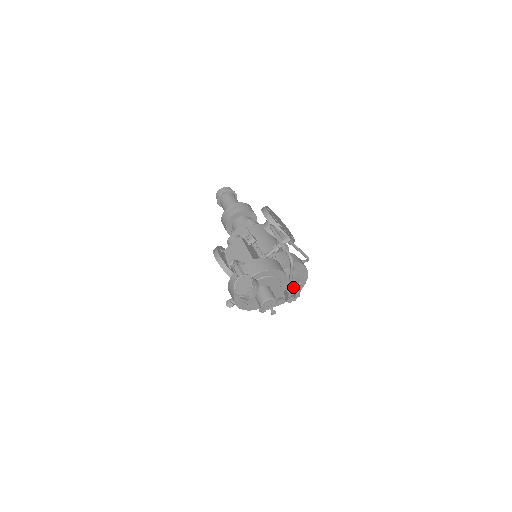
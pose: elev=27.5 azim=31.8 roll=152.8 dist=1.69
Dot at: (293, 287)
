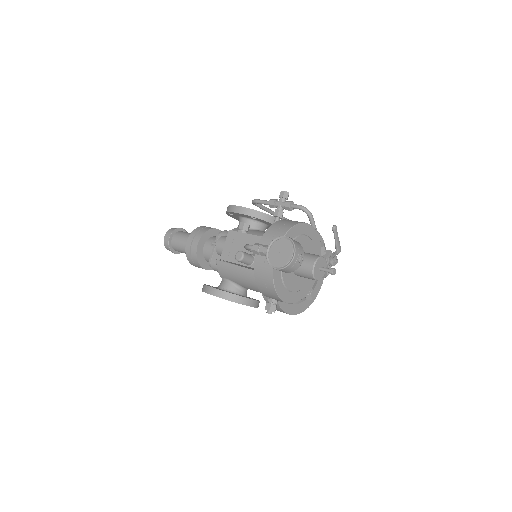
Dot at: (325, 249)
